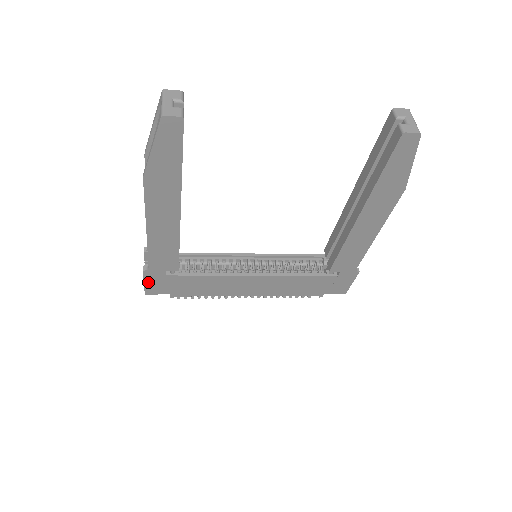
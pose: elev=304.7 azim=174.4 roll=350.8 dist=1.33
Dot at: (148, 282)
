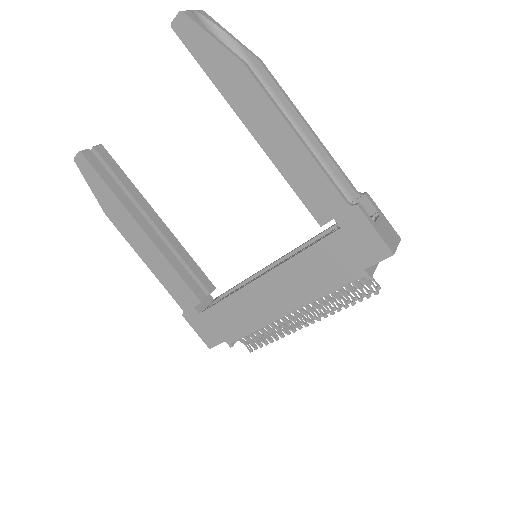
Dot at: (197, 330)
